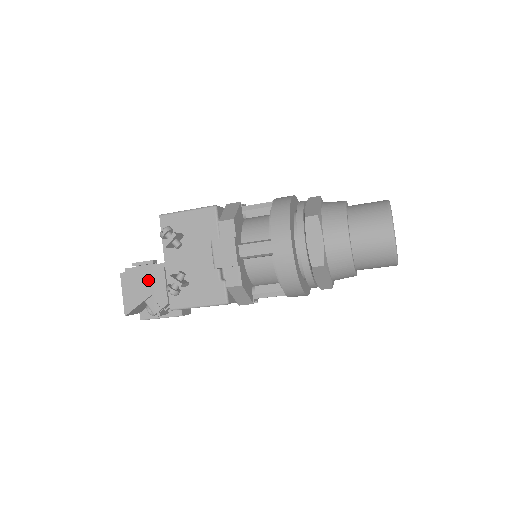
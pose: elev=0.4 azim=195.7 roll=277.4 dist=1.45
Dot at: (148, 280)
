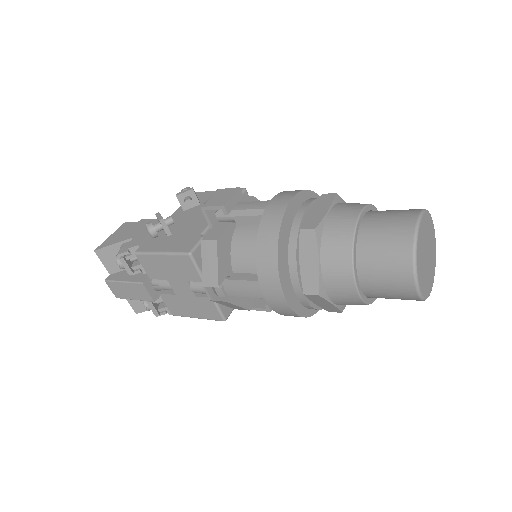
Dot at: (141, 228)
